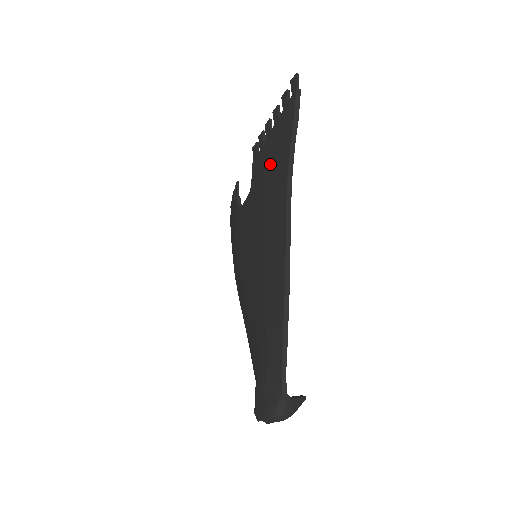
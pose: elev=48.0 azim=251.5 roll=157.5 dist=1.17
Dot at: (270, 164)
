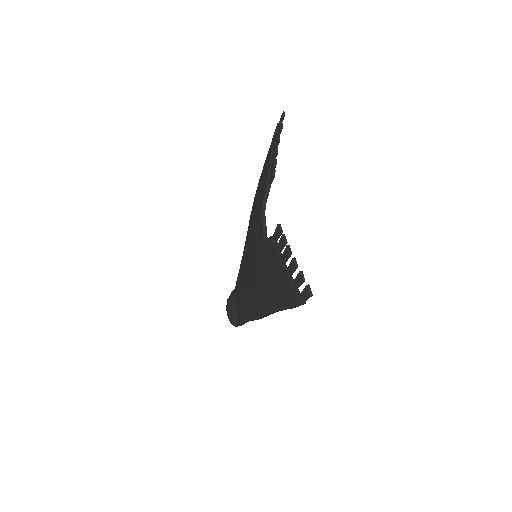
Dot at: (271, 280)
